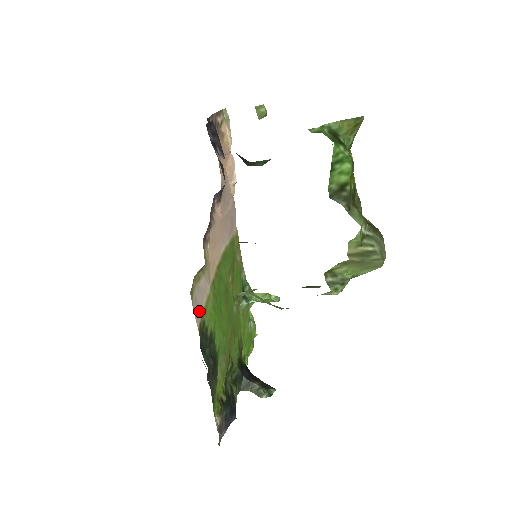
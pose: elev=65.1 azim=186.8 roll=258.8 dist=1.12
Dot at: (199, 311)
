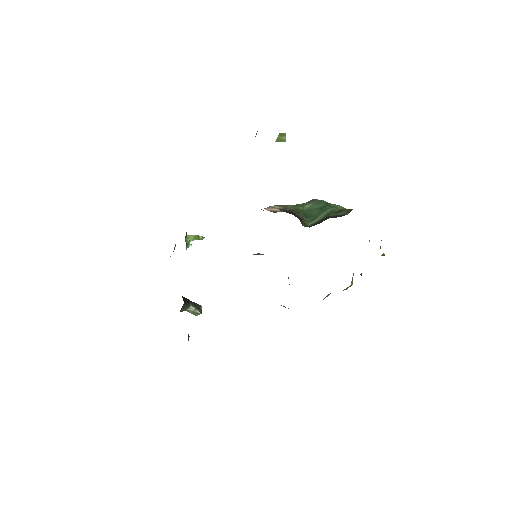
Dot at: occluded
